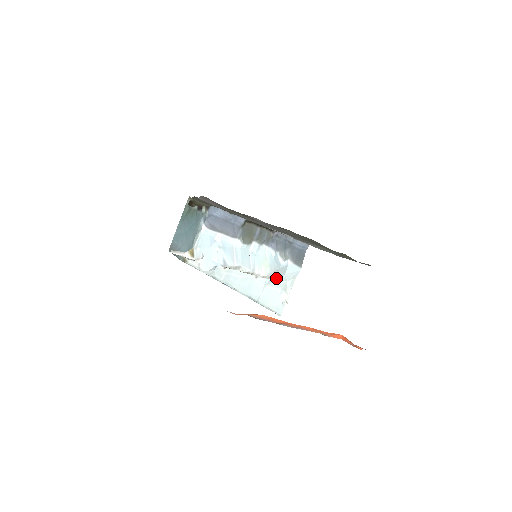
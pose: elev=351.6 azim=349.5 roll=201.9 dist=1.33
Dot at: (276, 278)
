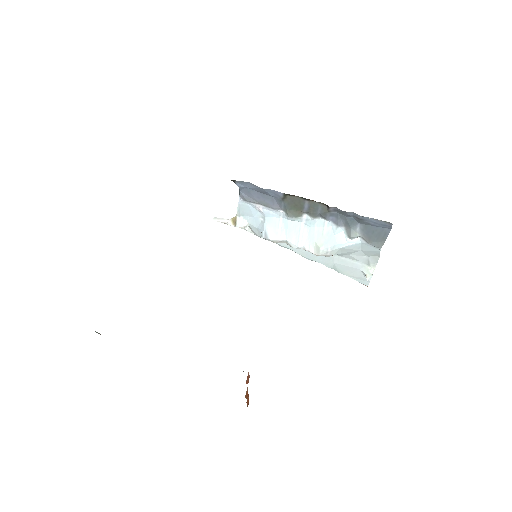
Dot at: (347, 253)
